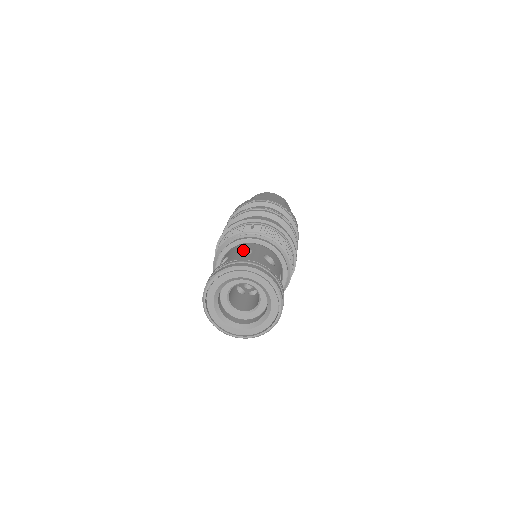
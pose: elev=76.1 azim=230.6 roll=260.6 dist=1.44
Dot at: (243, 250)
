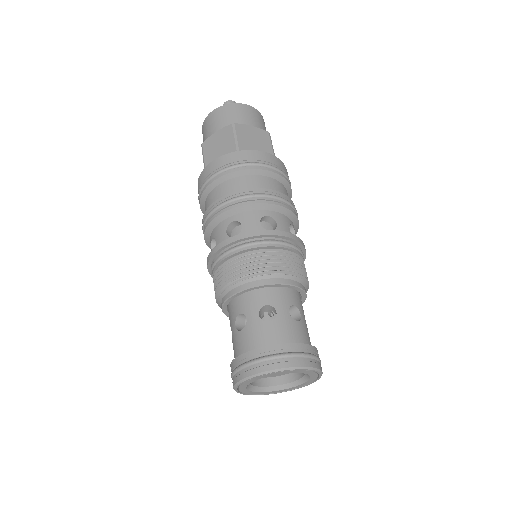
Dot at: (237, 317)
